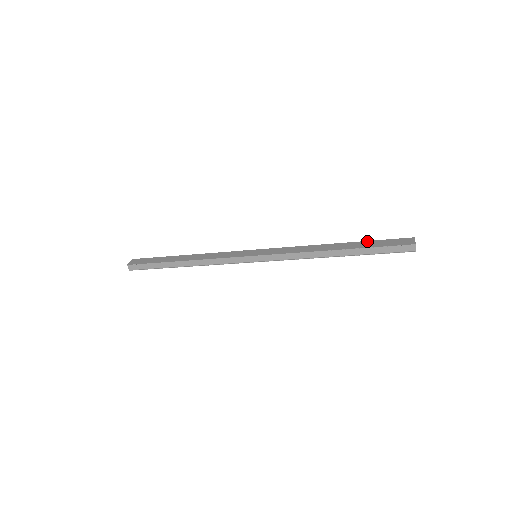
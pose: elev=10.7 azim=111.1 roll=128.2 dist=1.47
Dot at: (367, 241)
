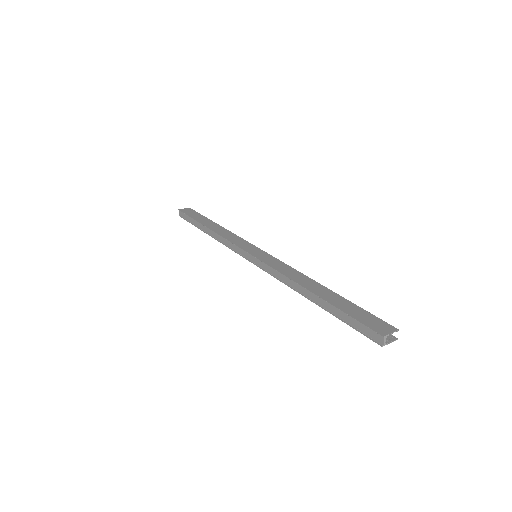
Dot at: (350, 301)
